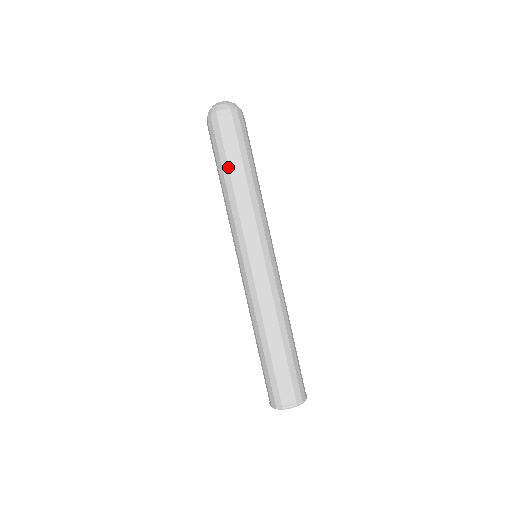
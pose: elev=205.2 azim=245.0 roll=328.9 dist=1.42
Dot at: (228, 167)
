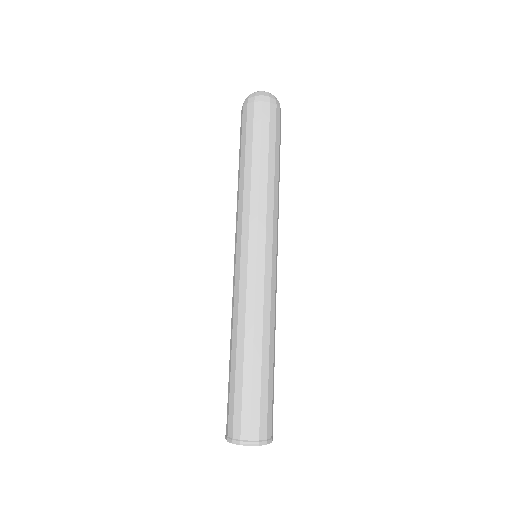
Dot at: (260, 151)
